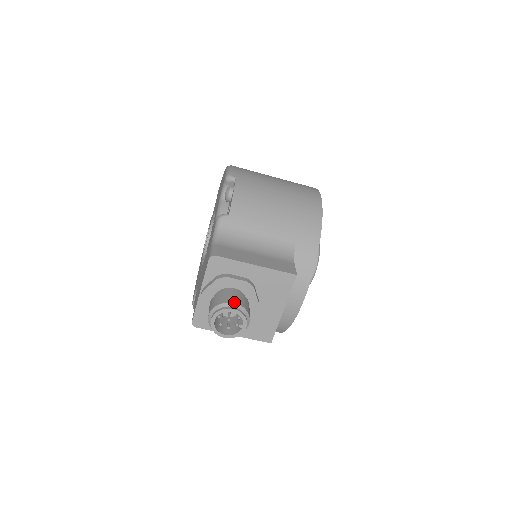
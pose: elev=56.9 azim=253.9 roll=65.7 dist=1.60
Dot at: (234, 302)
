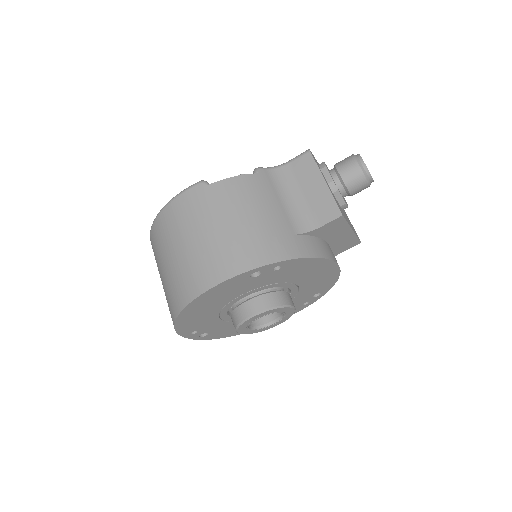
Dot at: occluded
